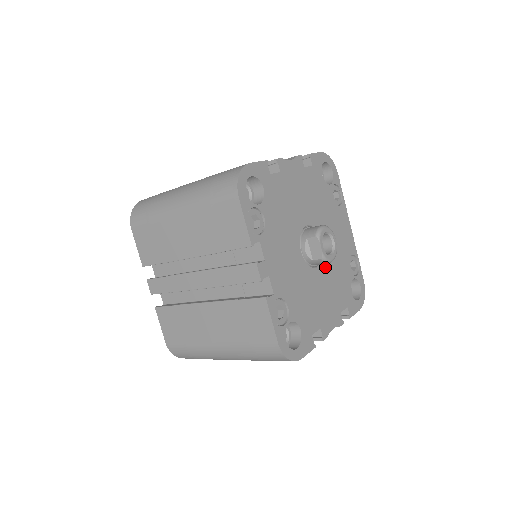
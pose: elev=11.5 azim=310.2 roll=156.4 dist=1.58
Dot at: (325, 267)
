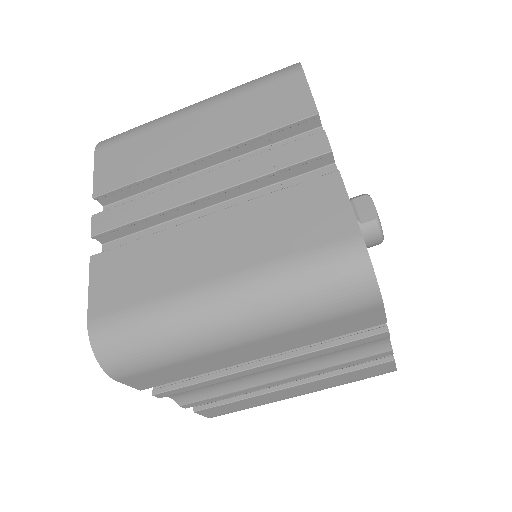
Dot at: occluded
